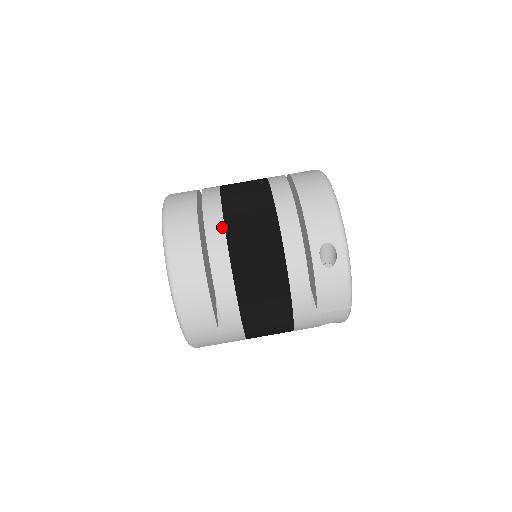
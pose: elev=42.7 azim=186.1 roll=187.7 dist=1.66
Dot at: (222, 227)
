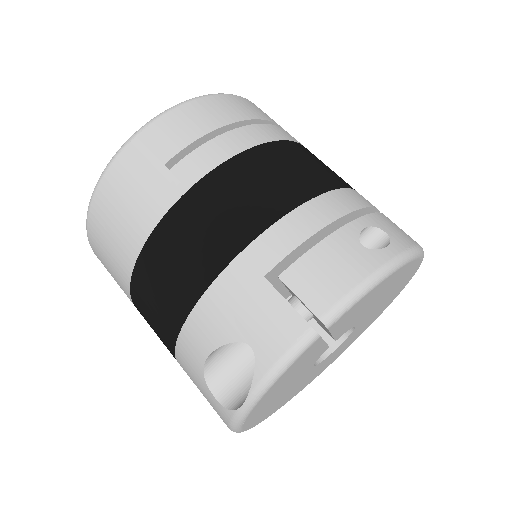
Dot at: occluded
